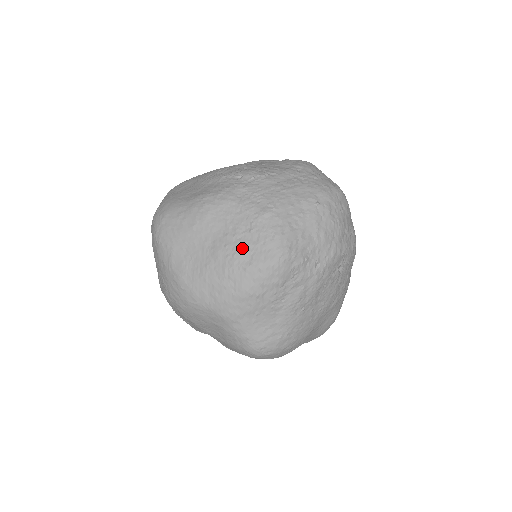
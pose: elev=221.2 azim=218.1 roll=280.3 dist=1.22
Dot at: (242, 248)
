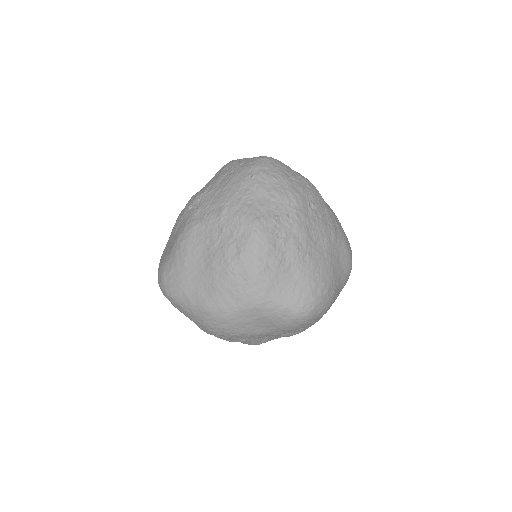
Dot at: (226, 247)
